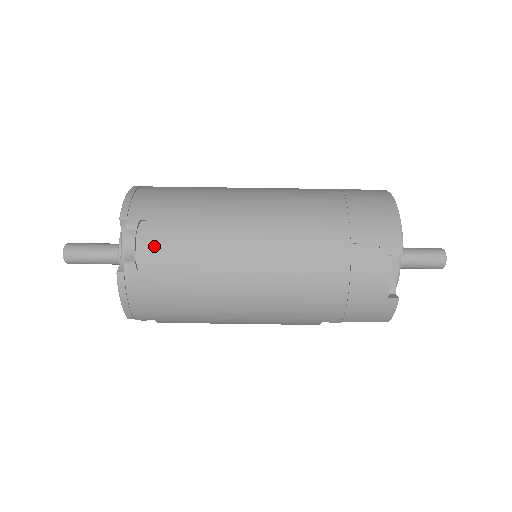
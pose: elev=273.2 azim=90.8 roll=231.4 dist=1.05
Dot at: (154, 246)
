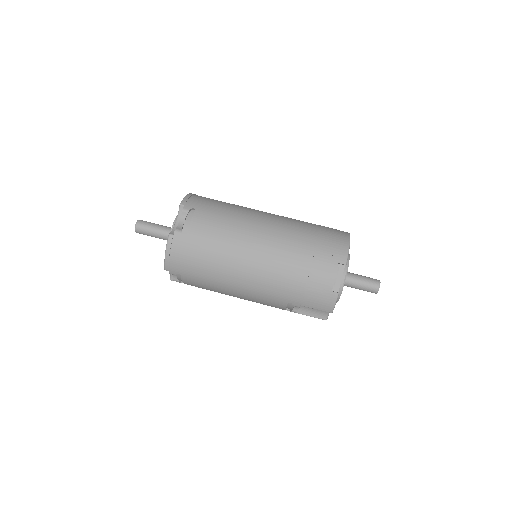
Dot at: (196, 224)
